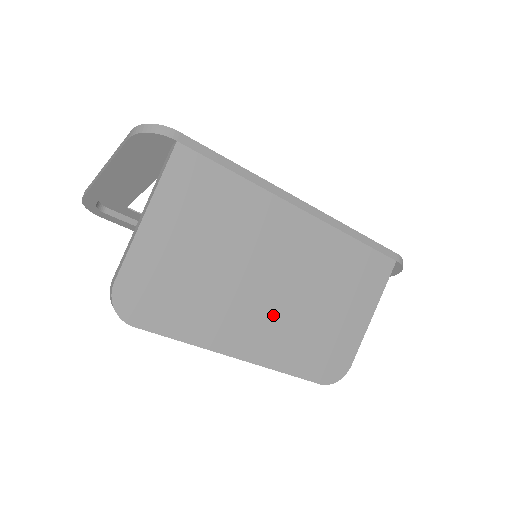
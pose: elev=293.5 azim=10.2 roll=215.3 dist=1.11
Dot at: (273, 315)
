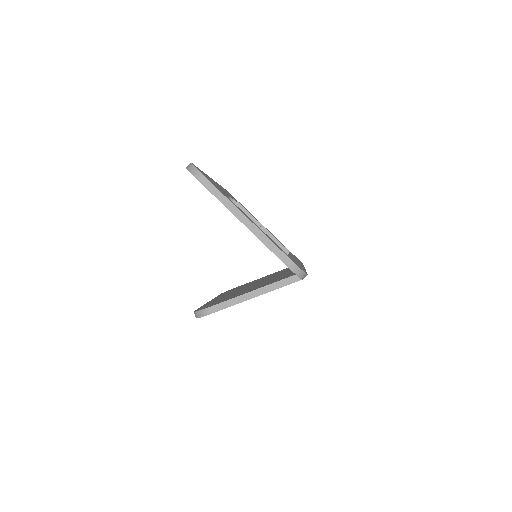
Dot at: occluded
